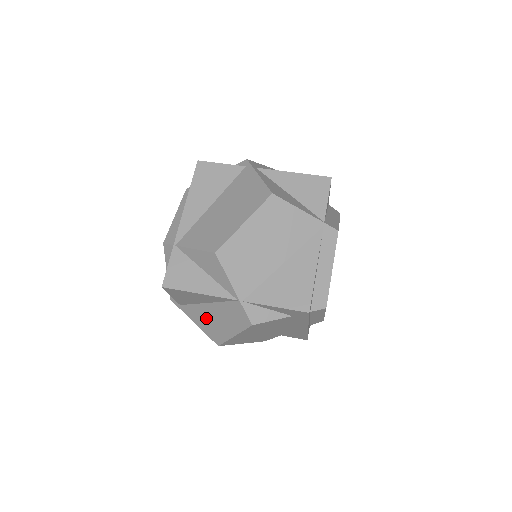
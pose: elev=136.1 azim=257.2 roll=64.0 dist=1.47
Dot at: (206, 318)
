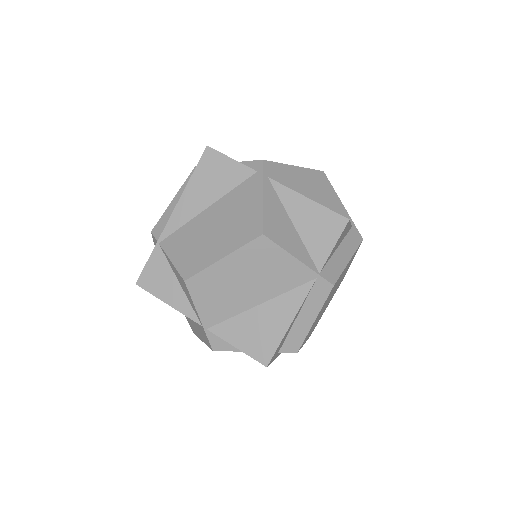
Dot at: occluded
